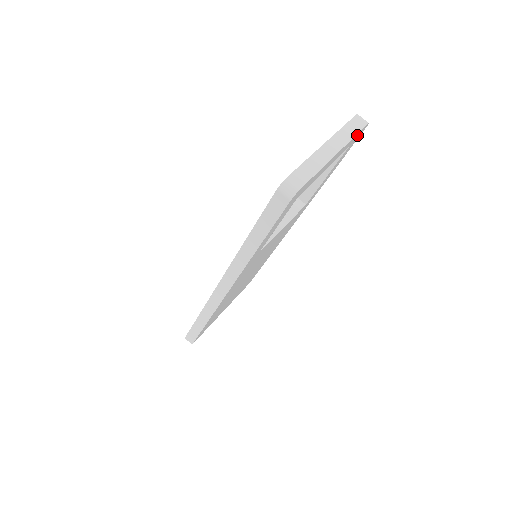
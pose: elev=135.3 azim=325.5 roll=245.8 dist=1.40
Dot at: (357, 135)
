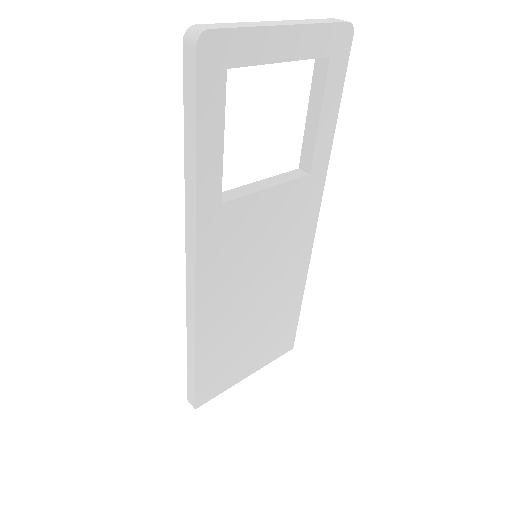
Dot at: (334, 33)
